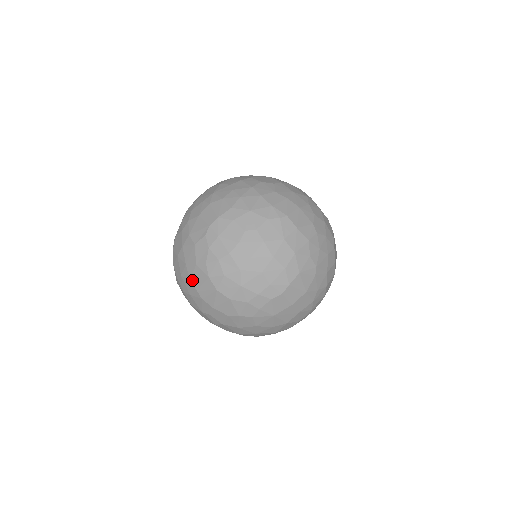
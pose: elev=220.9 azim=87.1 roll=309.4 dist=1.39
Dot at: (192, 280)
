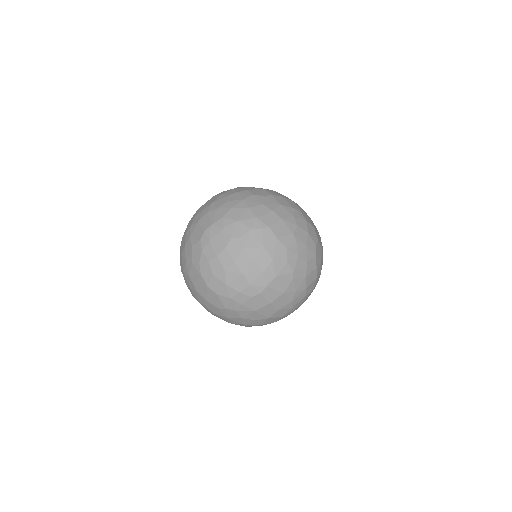
Dot at: (190, 276)
